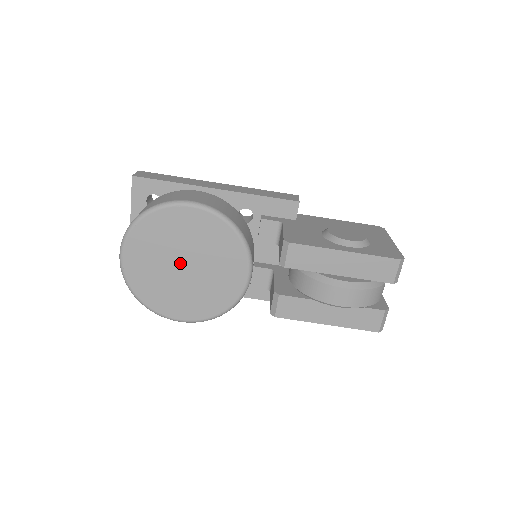
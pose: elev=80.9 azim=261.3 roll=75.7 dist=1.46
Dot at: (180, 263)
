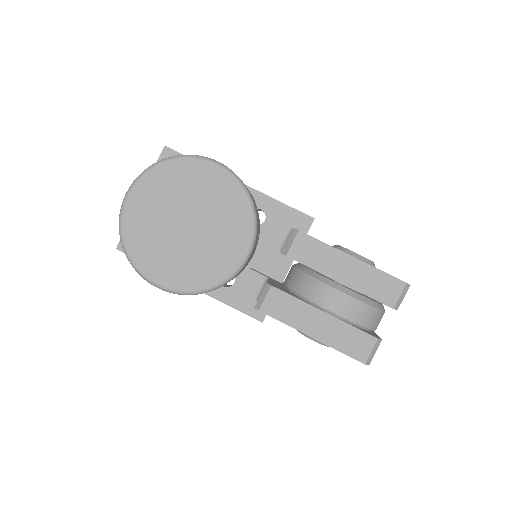
Dot at: (183, 220)
